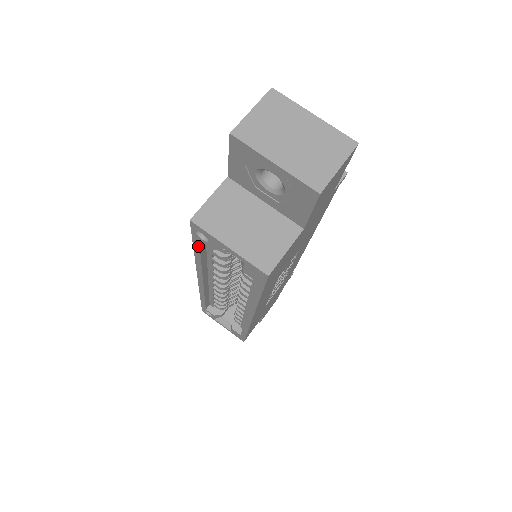
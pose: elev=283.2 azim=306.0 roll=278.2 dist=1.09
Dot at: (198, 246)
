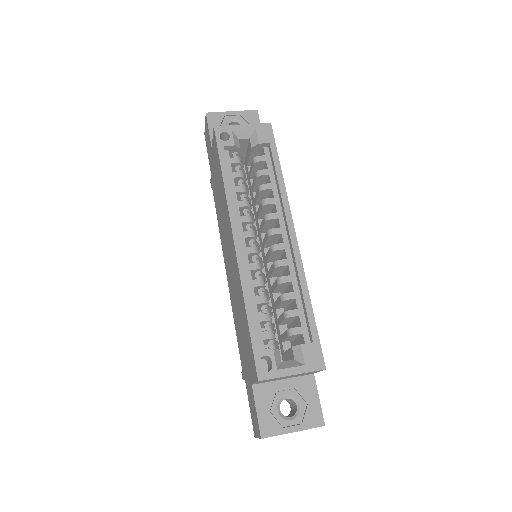
Dot at: (224, 158)
